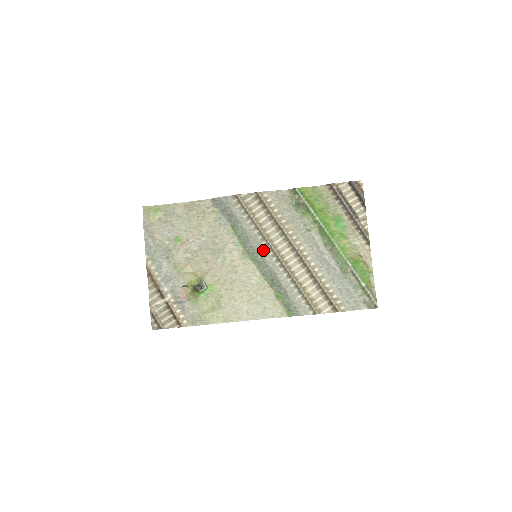
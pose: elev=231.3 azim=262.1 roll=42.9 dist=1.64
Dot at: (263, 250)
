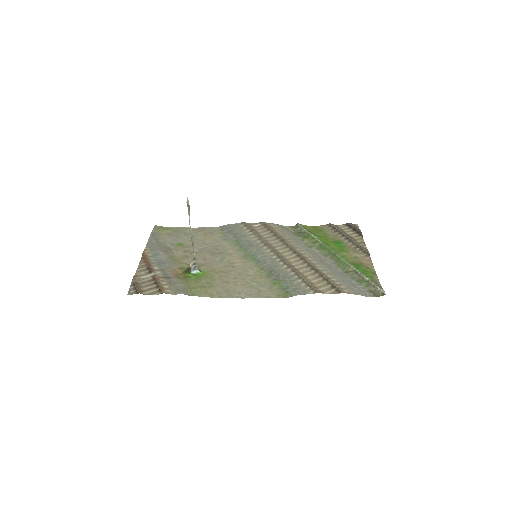
Dot at: (264, 252)
